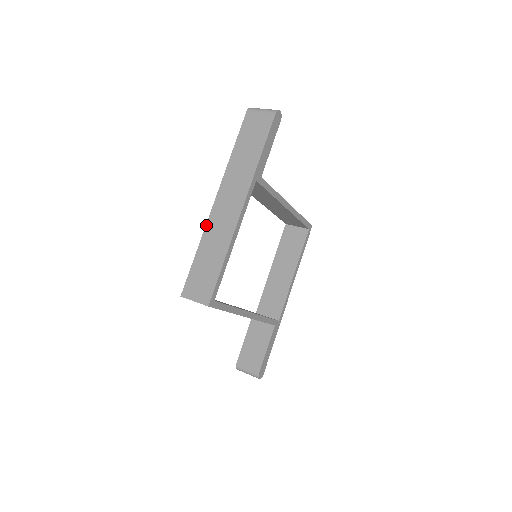
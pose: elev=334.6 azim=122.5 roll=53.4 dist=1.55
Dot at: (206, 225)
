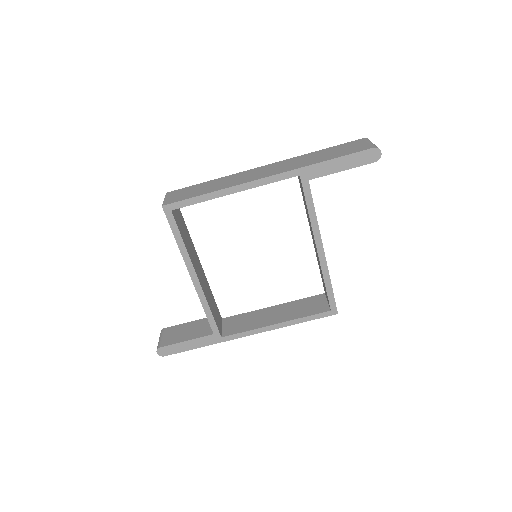
Dot at: (238, 173)
